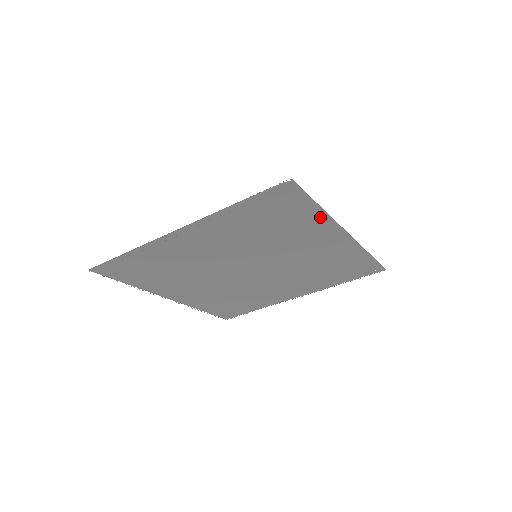
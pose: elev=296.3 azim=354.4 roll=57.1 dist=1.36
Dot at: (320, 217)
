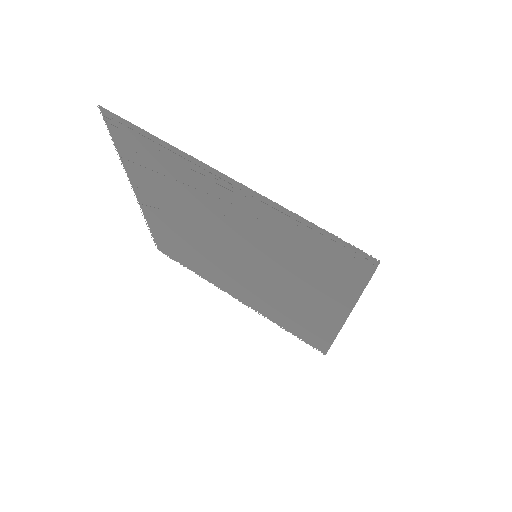
Dot at: (349, 296)
